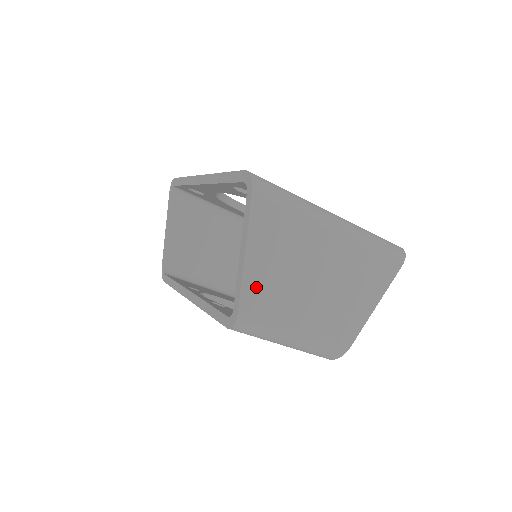
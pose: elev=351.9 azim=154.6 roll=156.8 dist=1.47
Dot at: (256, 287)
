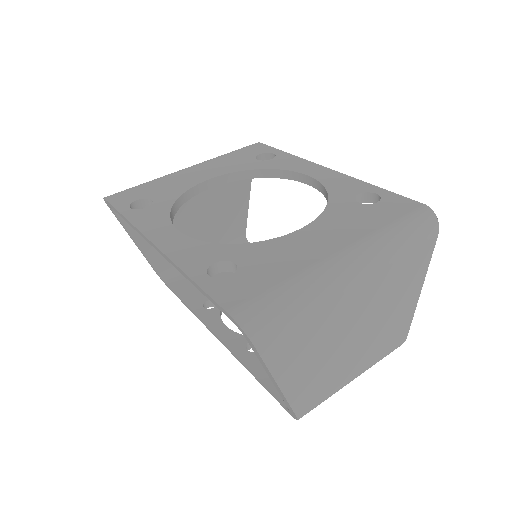
Dot at: (303, 391)
